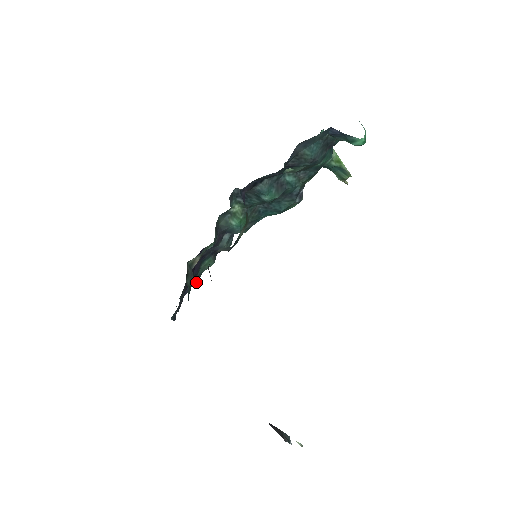
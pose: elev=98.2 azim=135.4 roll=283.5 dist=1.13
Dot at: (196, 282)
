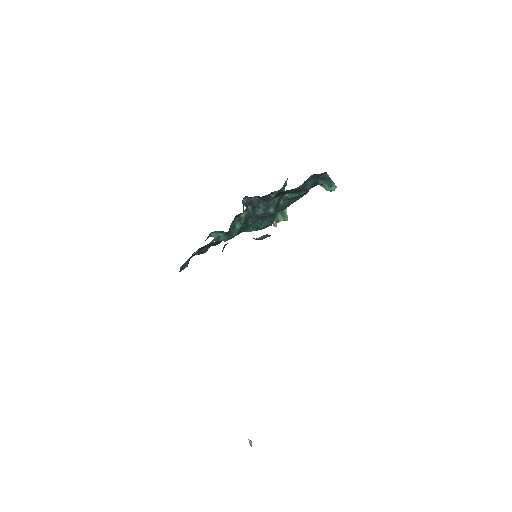
Dot at: occluded
